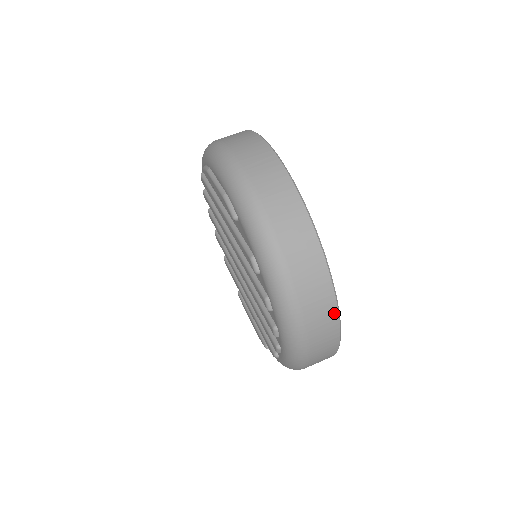
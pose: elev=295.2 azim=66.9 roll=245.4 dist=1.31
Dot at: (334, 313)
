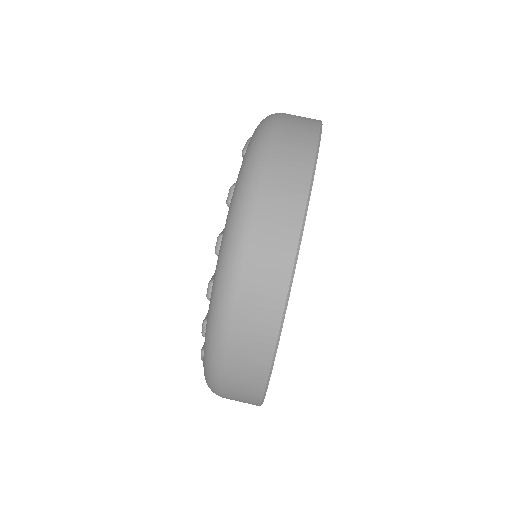
Dot at: (282, 289)
